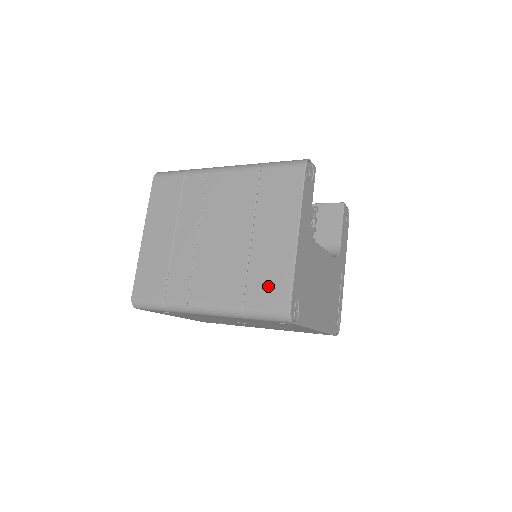
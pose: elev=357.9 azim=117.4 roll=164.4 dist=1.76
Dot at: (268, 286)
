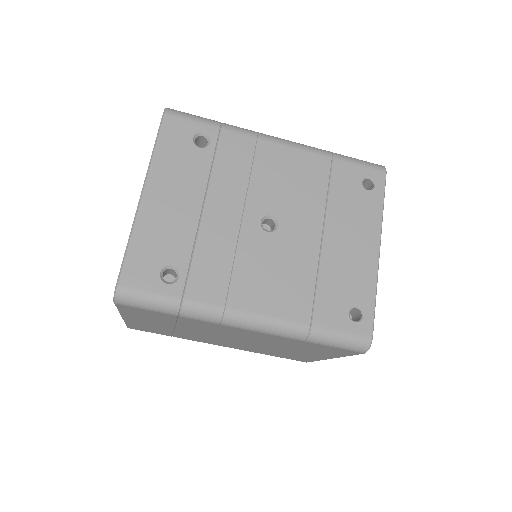
Dot at: occluded
